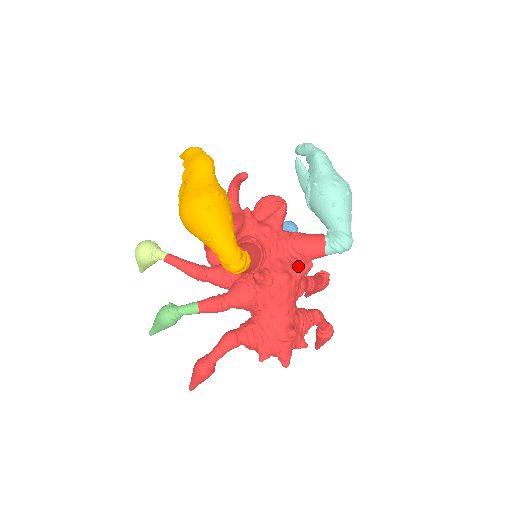
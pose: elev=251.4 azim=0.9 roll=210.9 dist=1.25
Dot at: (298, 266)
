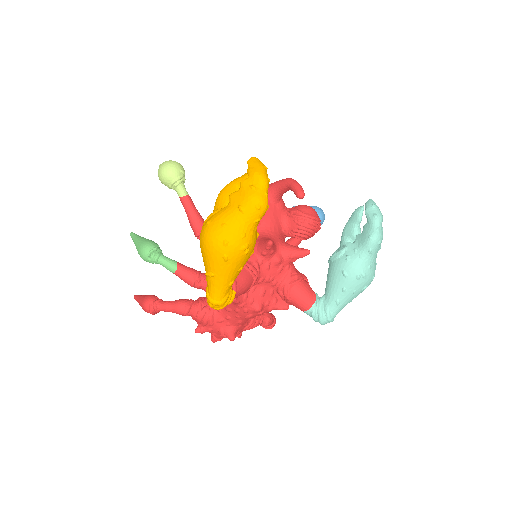
Dot at: (276, 303)
